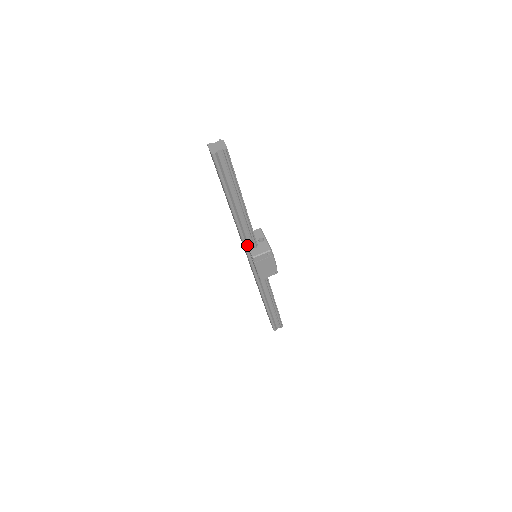
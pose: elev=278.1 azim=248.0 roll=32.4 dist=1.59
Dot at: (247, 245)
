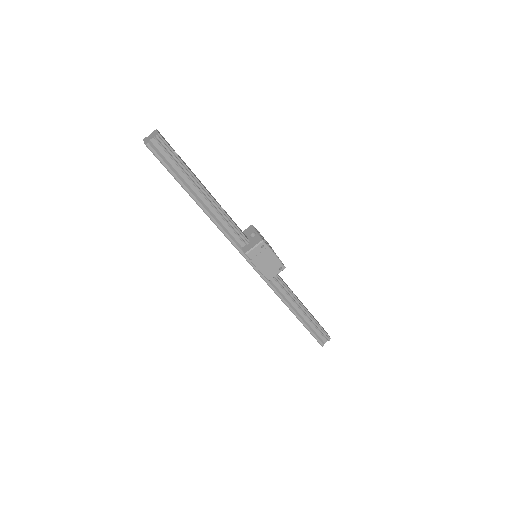
Dot at: (236, 243)
